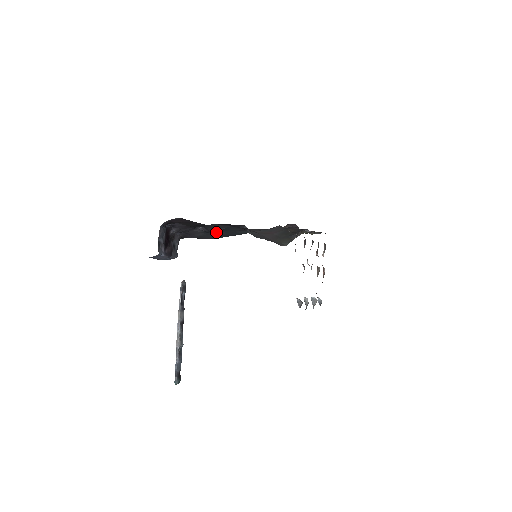
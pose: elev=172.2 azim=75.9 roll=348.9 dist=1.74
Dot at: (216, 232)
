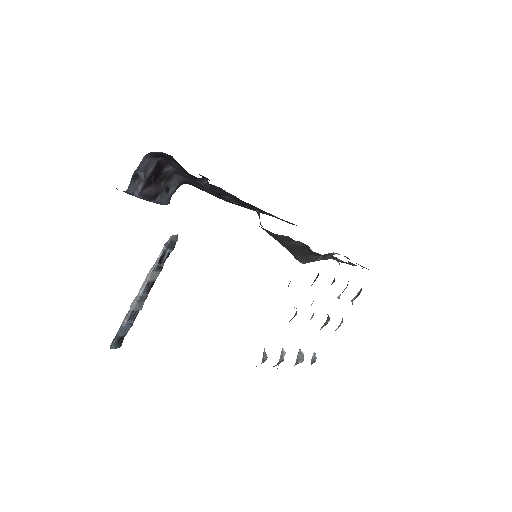
Dot at: (226, 197)
